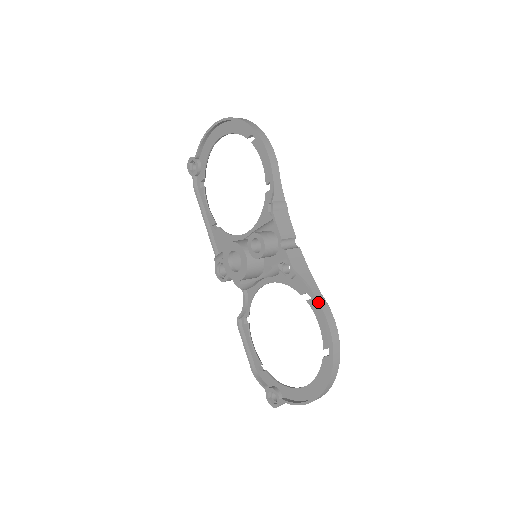
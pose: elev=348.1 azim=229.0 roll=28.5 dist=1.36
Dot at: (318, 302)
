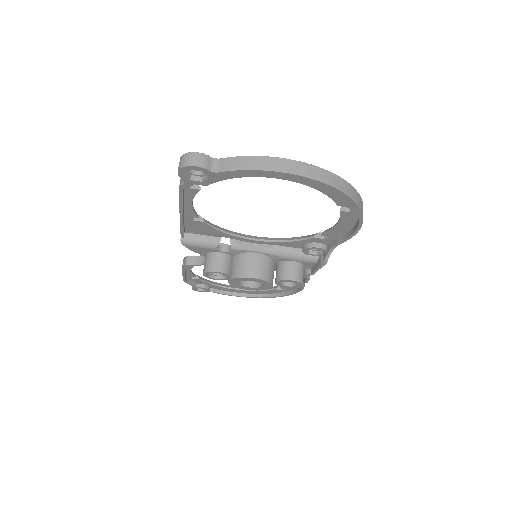
Dot at: occluded
